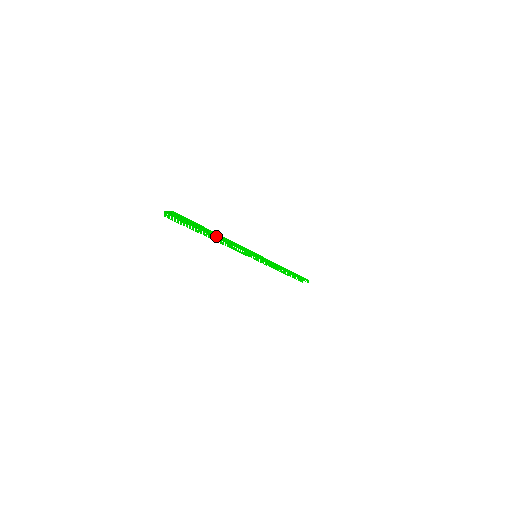
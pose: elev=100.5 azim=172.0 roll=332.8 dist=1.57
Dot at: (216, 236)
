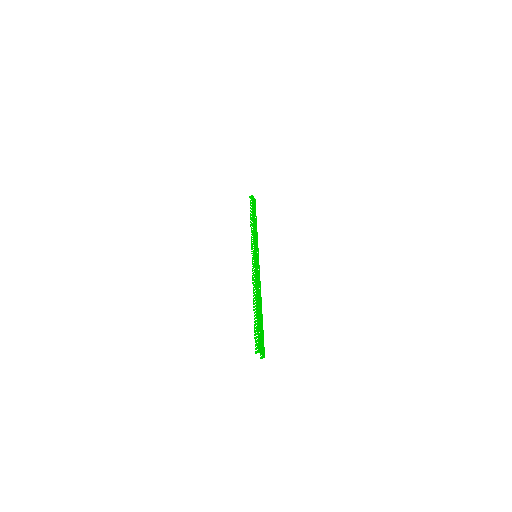
Dot at: occluded
